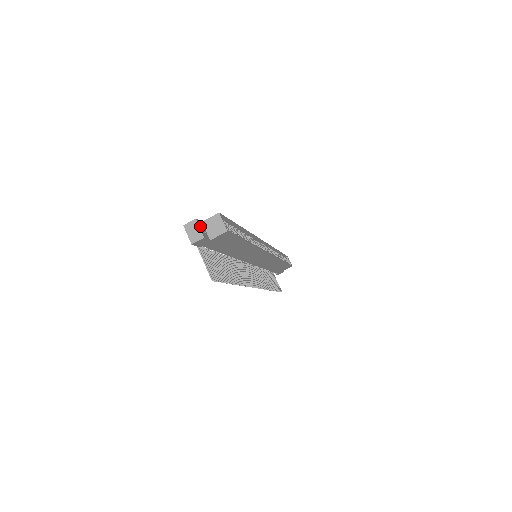
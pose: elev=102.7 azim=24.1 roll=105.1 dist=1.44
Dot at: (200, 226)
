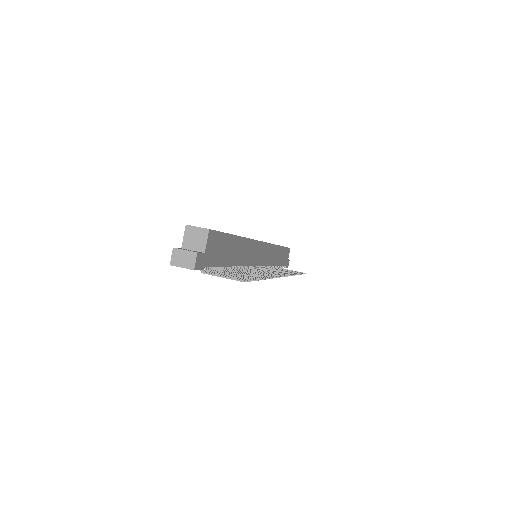
Dot at: (183, 250)
